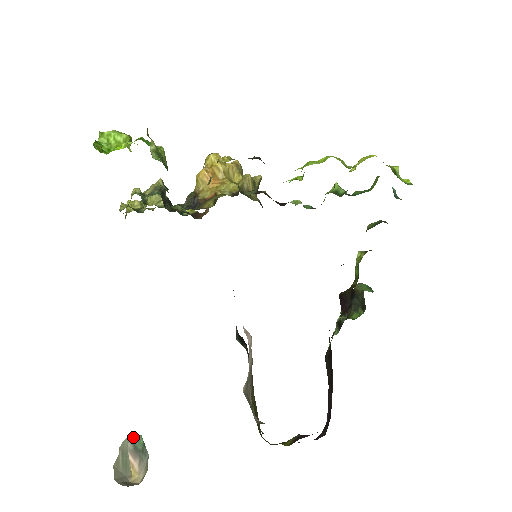
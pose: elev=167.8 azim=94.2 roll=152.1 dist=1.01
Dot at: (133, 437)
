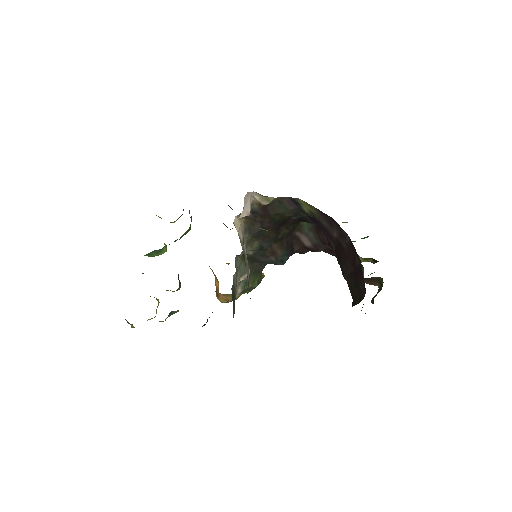
Dot at: occluded
